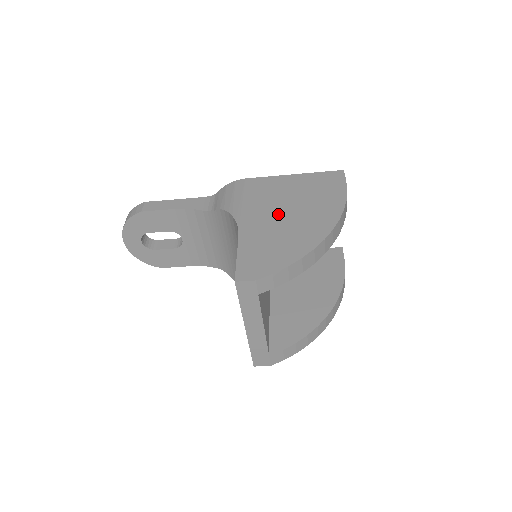
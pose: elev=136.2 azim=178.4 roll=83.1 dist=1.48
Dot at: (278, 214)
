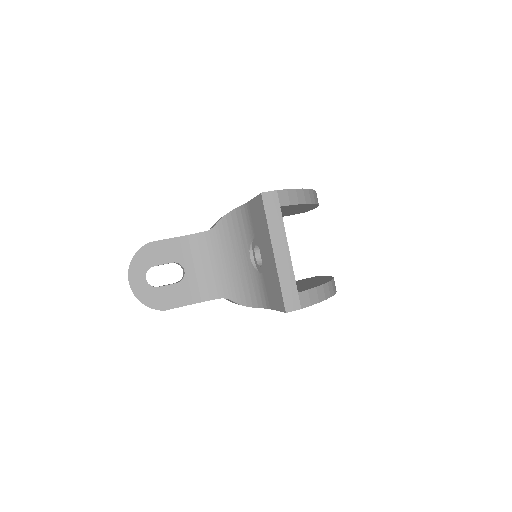
Dot at: occluded
